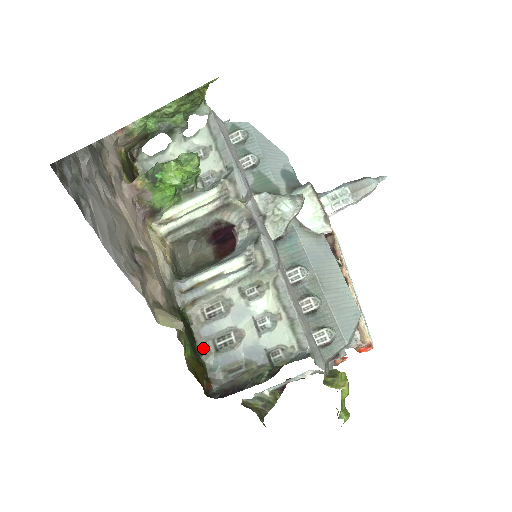
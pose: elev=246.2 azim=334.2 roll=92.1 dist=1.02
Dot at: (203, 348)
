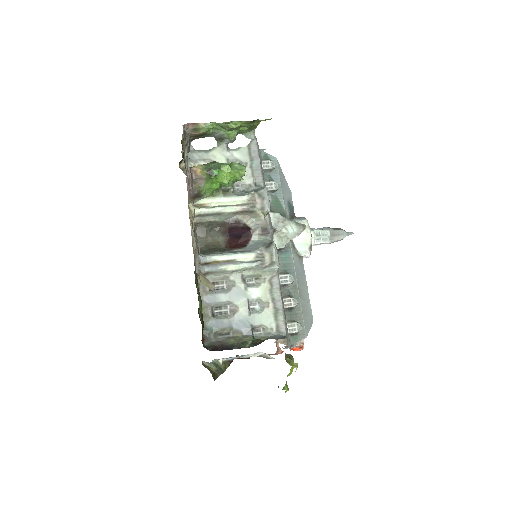
Dot at: (203, 311)
